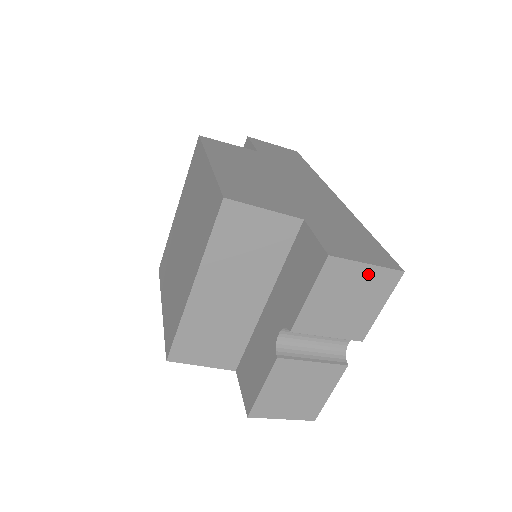
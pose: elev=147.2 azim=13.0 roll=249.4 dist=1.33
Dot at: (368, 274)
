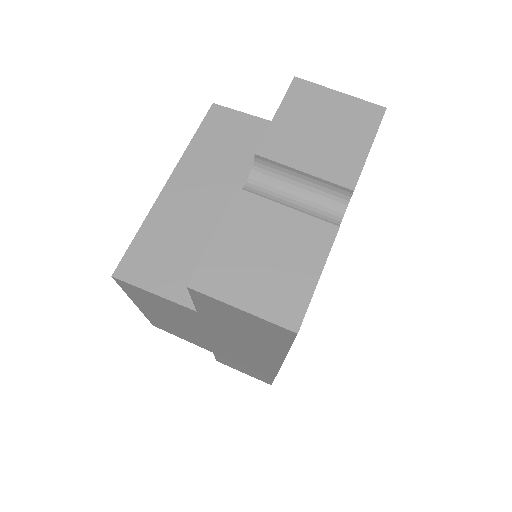
Dot at: (342, 103)
